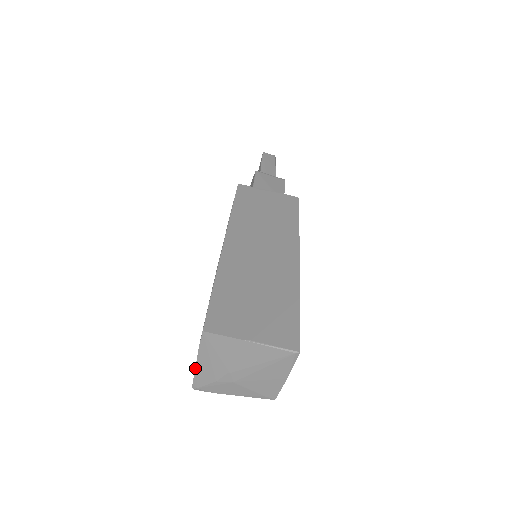
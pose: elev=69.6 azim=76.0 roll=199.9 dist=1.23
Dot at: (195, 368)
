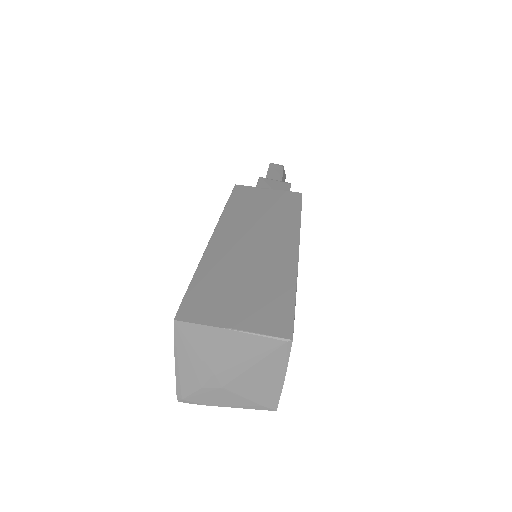
Dot at: (175, 372)
